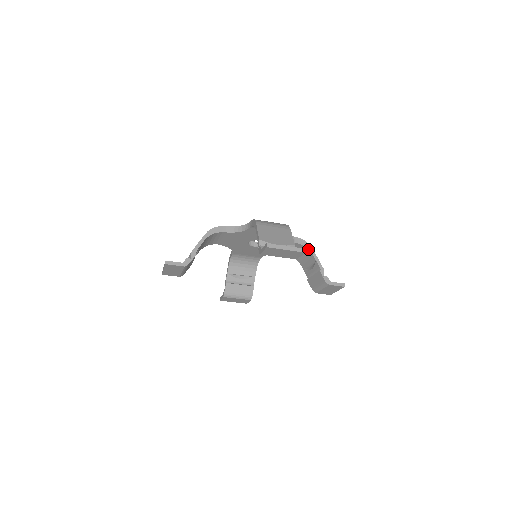
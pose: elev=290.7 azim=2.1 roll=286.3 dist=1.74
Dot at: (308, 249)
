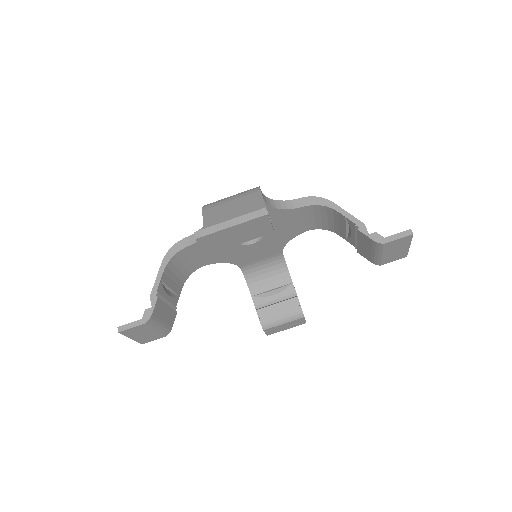
Dot at: (325, 206)
